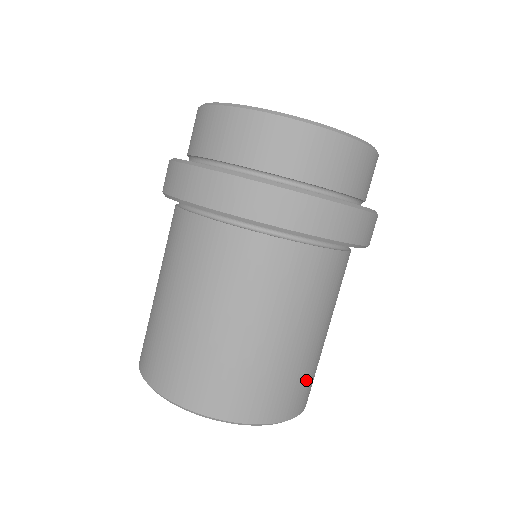
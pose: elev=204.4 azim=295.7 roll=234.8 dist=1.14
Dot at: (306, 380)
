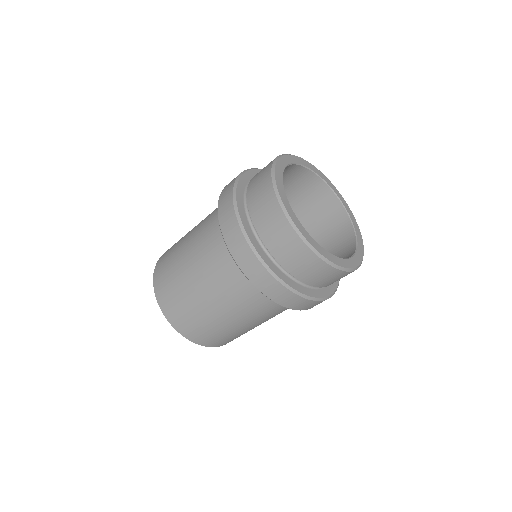
Dot at: occluded
